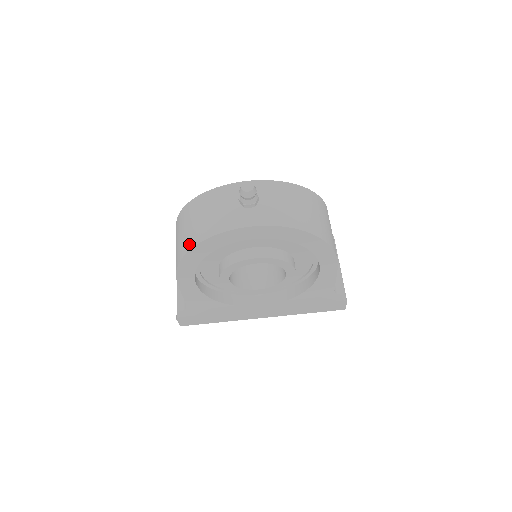
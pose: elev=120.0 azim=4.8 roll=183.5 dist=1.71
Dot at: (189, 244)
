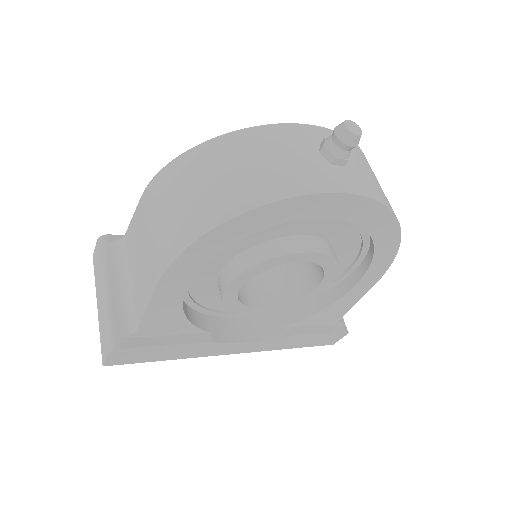
Dot at: (228, 208)
